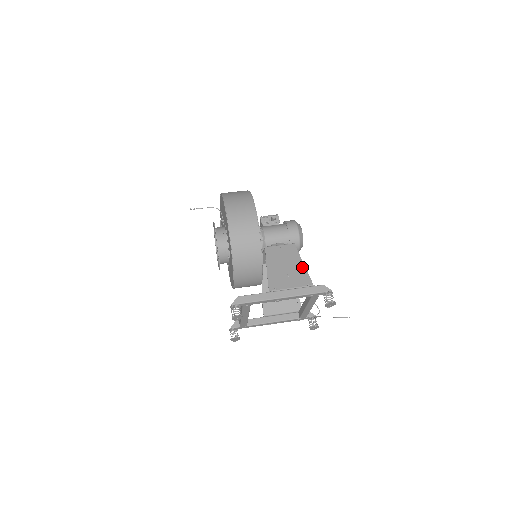
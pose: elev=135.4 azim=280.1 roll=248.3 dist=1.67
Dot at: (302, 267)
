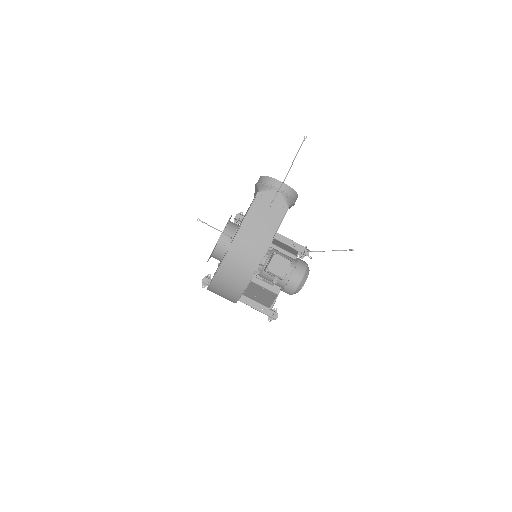
Dot at: (270, 302)
